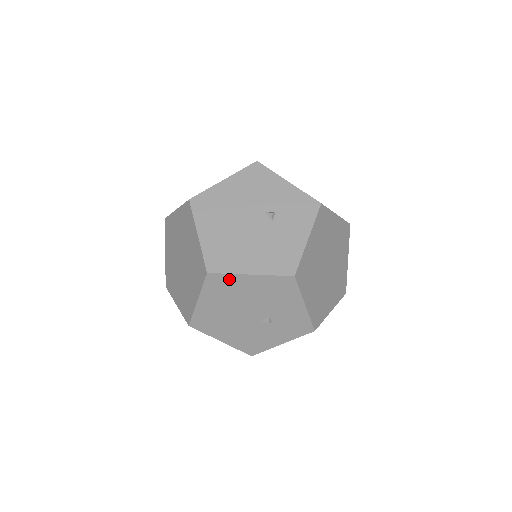
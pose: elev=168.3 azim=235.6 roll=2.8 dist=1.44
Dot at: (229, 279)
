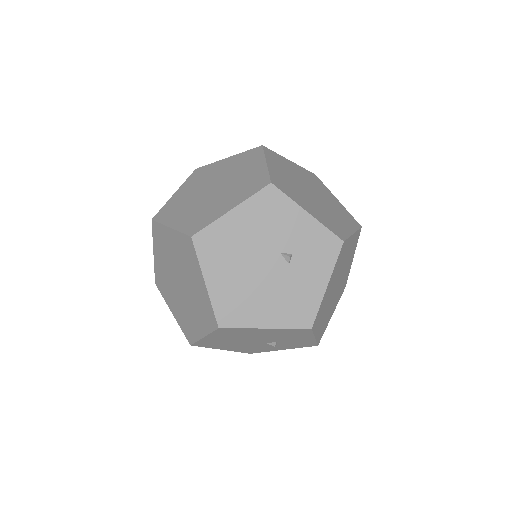
Dot at: (241, 330)
